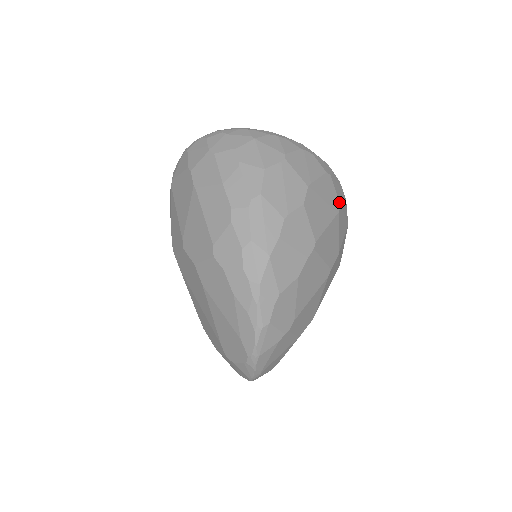
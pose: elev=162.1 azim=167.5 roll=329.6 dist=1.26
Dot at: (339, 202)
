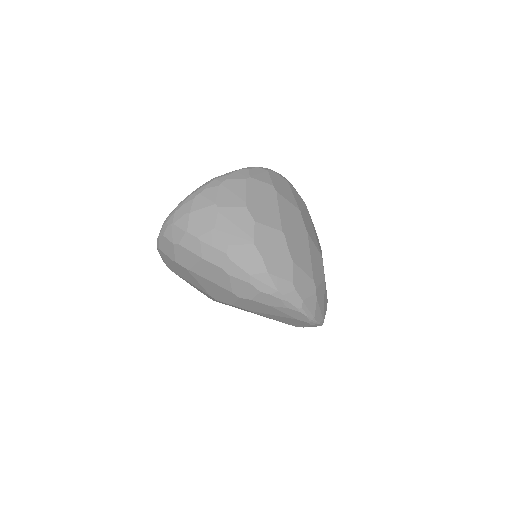
Dot at: (270, 185)
